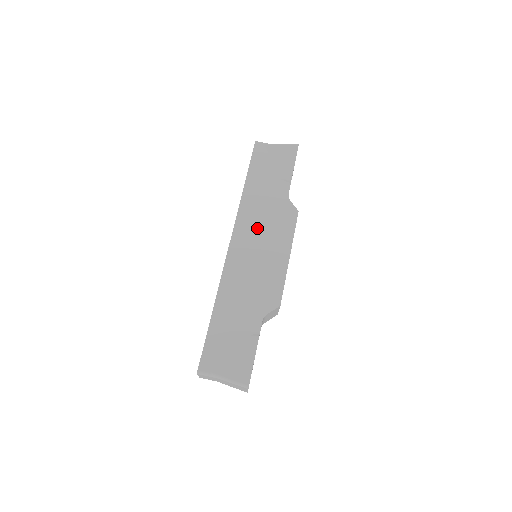
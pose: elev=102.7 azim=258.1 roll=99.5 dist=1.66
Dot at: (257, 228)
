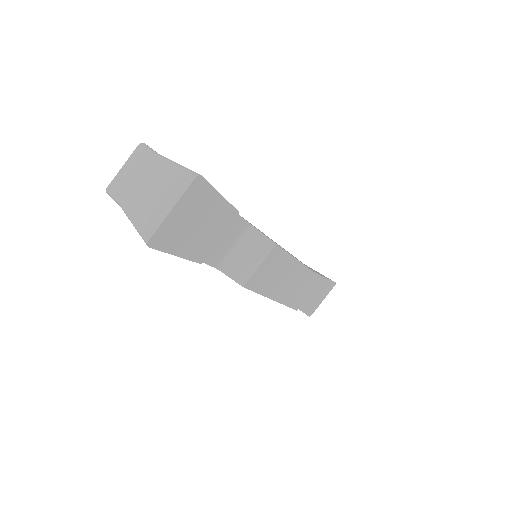
Dot at: occluded
